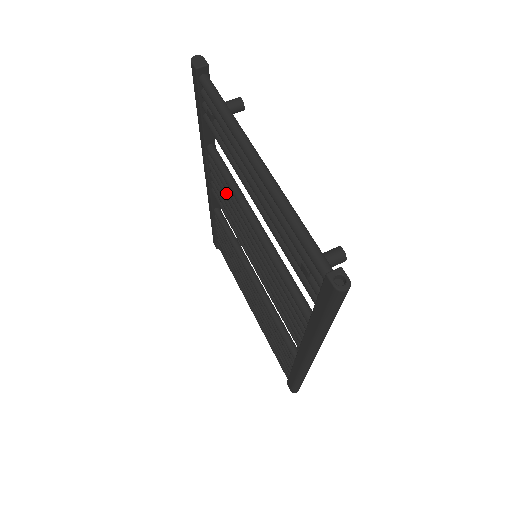
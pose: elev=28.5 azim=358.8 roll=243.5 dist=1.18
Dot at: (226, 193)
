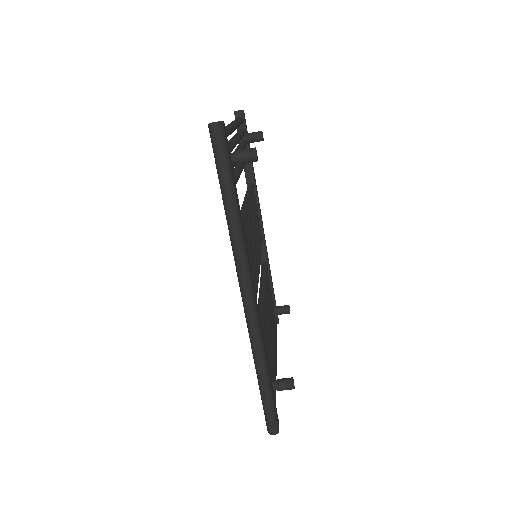
Dot at: occluded
